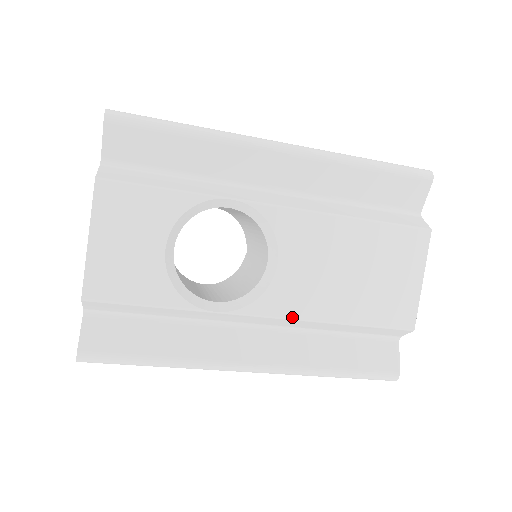
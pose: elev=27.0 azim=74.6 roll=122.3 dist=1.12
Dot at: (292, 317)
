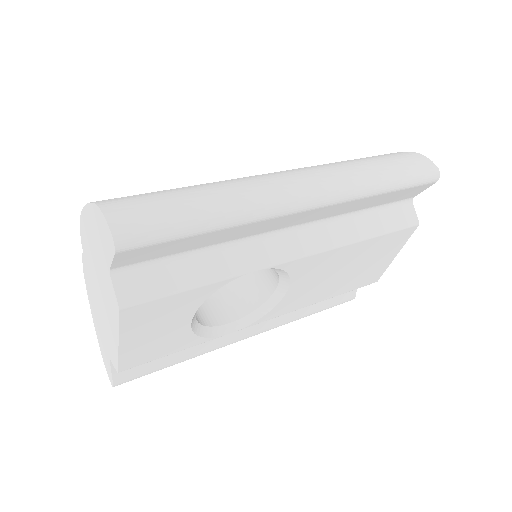
Dot at: occluded
